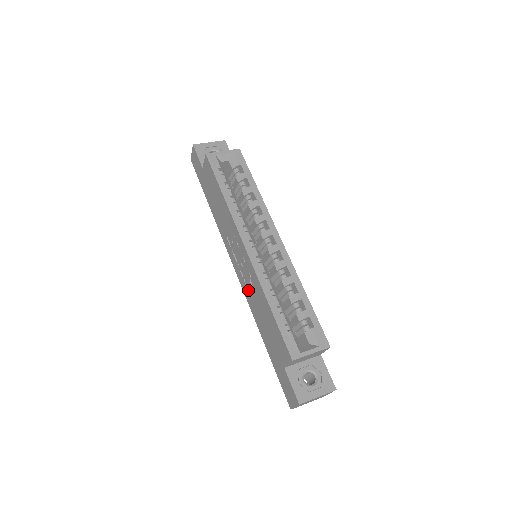
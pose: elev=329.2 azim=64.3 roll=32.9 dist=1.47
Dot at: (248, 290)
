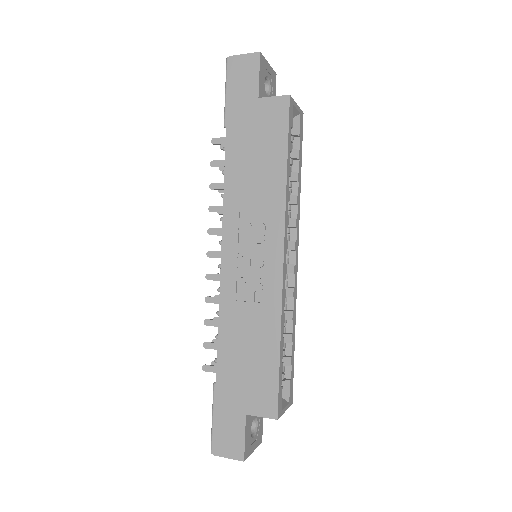
Dot at: (236, 297)
